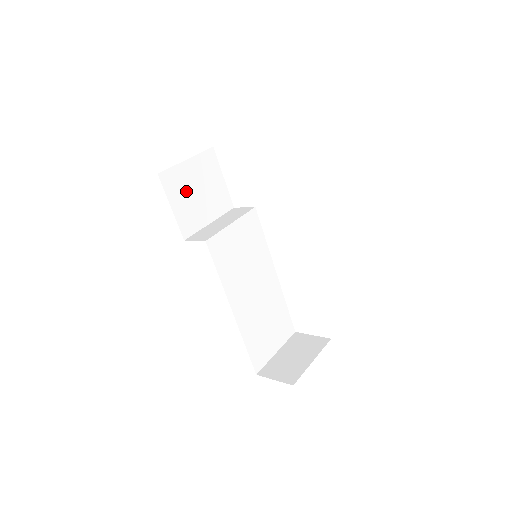
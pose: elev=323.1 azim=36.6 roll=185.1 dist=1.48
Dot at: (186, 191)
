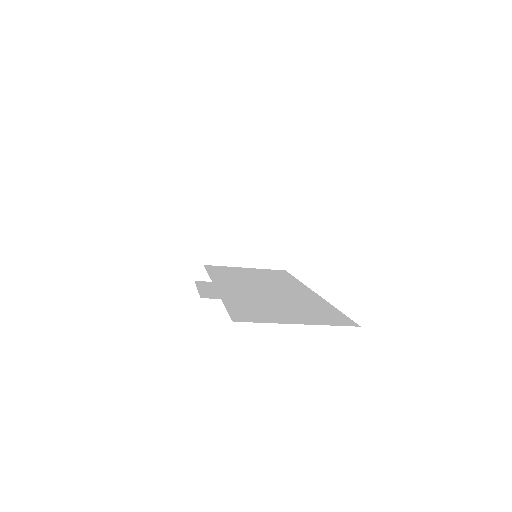
Dot at: occluded
